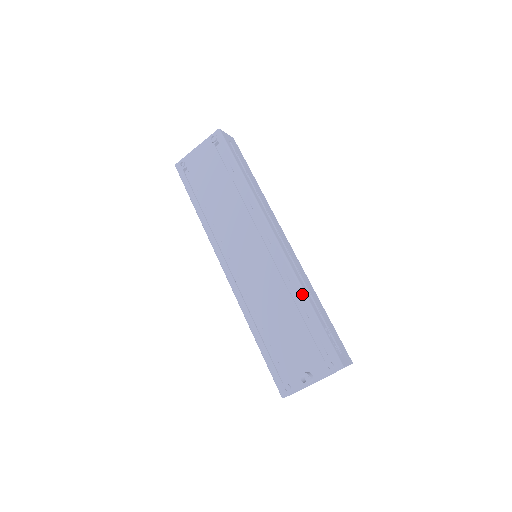
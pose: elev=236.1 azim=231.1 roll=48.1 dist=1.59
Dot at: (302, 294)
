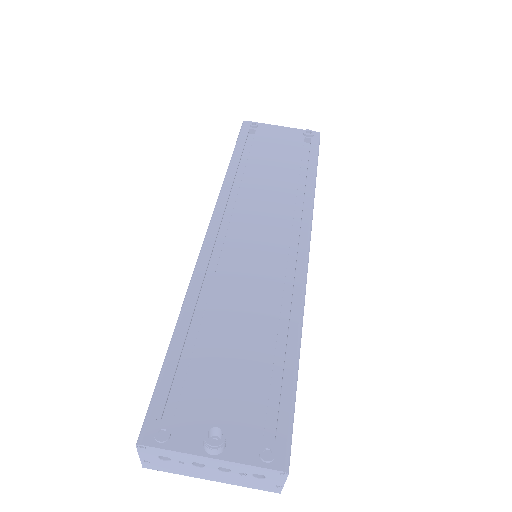
Dot at: (298, 327)
